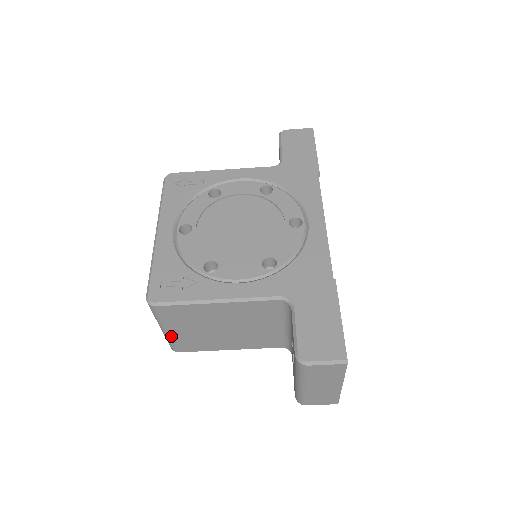
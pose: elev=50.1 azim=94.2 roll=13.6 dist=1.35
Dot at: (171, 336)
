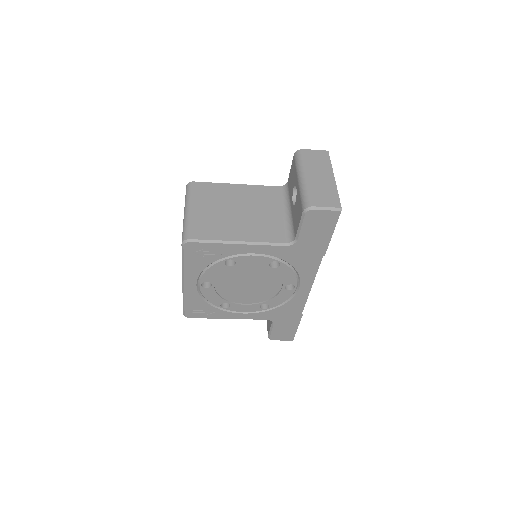
Dot at: occluded
